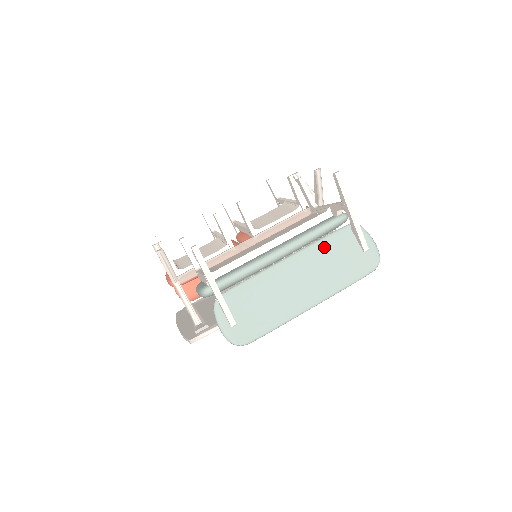
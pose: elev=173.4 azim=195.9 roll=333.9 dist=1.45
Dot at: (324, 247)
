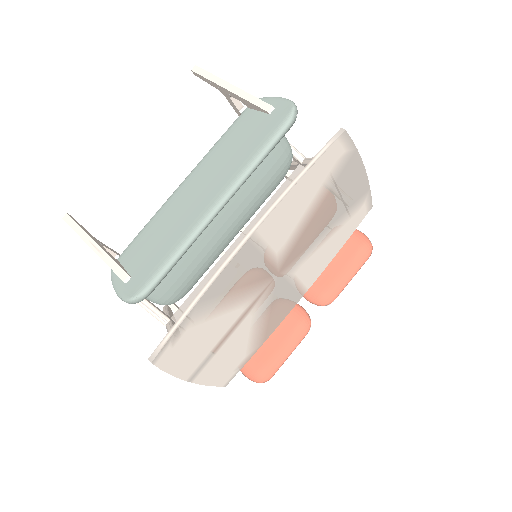
Dot at: (221, 144)
